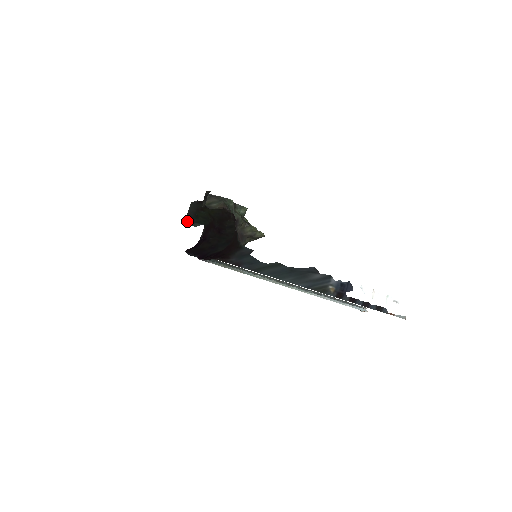
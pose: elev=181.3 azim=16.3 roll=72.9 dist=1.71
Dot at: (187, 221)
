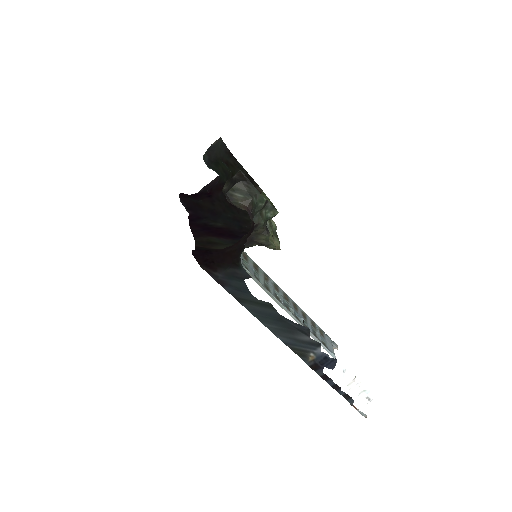
Dot at: (203, 157)
